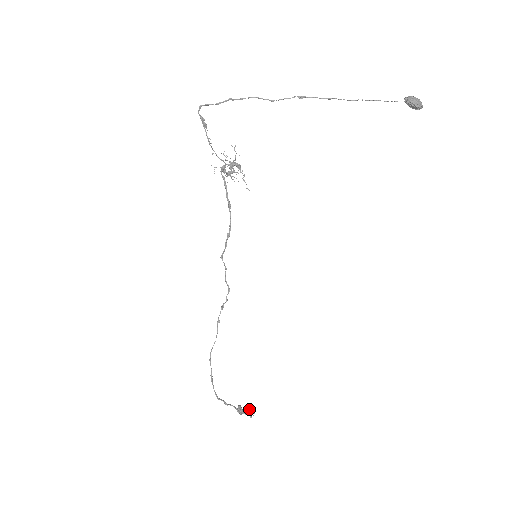
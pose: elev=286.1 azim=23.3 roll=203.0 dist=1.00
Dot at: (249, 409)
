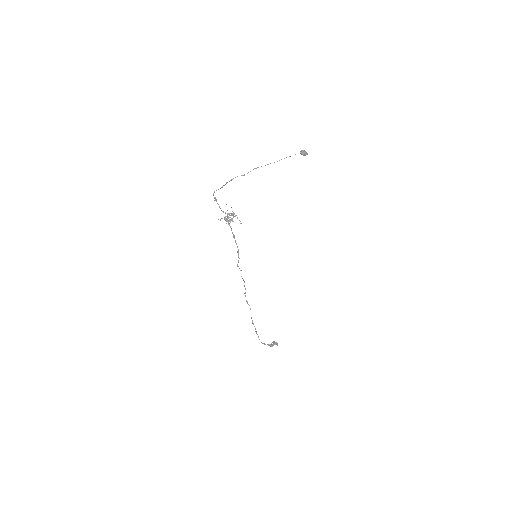
Dot at: (274, 342)
